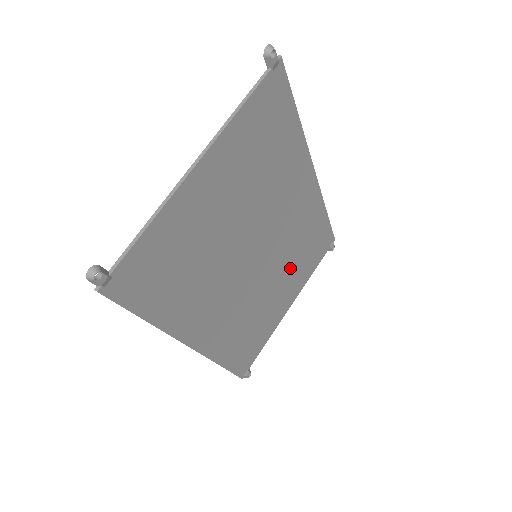
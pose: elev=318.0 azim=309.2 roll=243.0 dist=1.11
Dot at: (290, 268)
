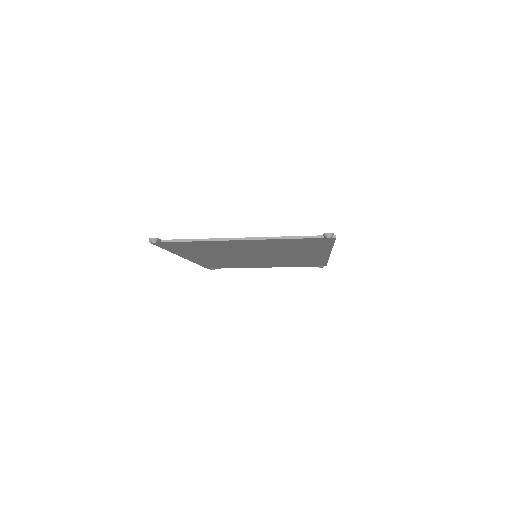
Dot at: (278, 263)
